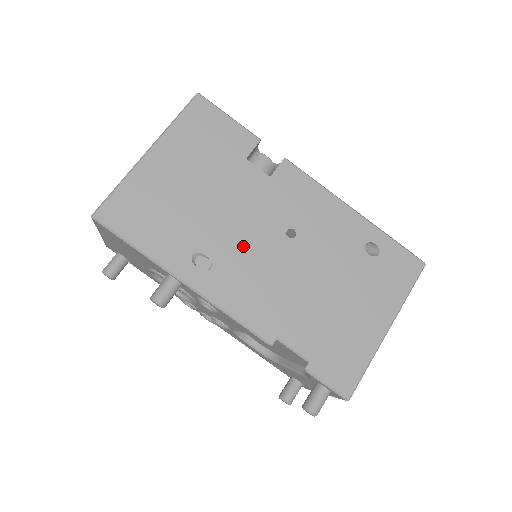
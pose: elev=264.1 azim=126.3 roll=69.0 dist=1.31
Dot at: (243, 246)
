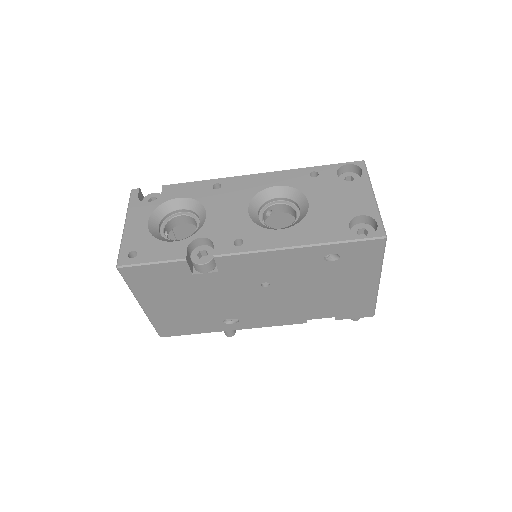
Dot at: (244, 305)
